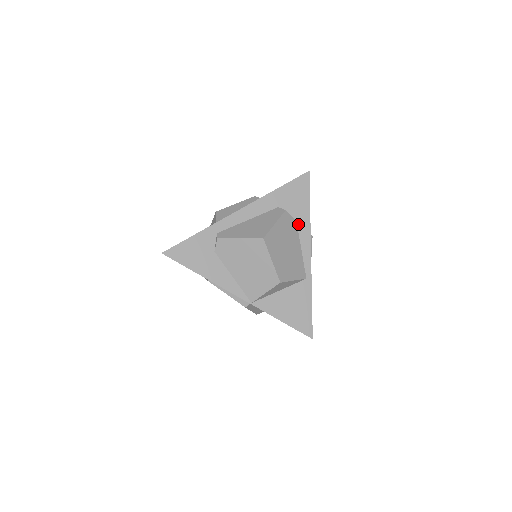
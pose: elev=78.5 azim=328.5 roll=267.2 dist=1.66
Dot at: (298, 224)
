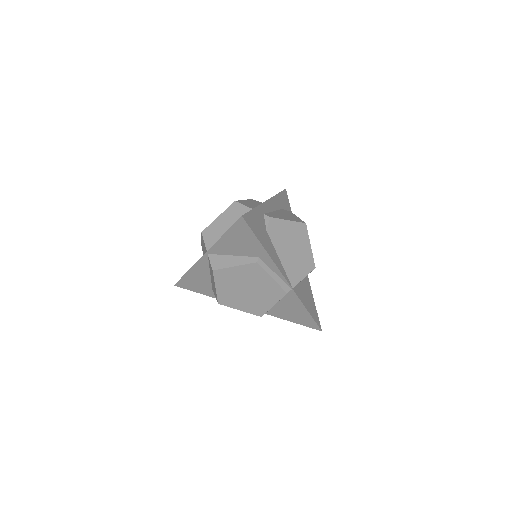
Dot at: occluded
